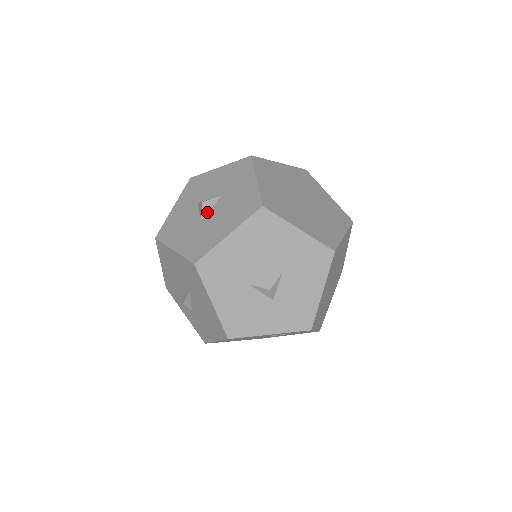
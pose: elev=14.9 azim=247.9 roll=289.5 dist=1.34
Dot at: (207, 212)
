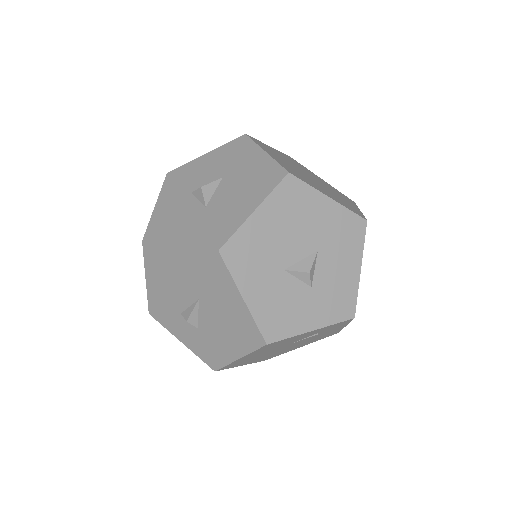
Dot at: (210, 197)
